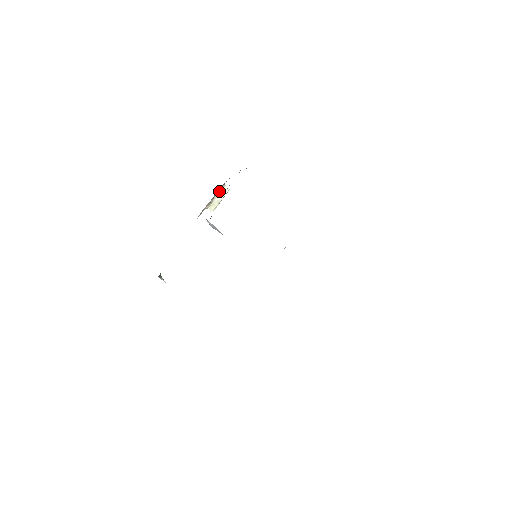
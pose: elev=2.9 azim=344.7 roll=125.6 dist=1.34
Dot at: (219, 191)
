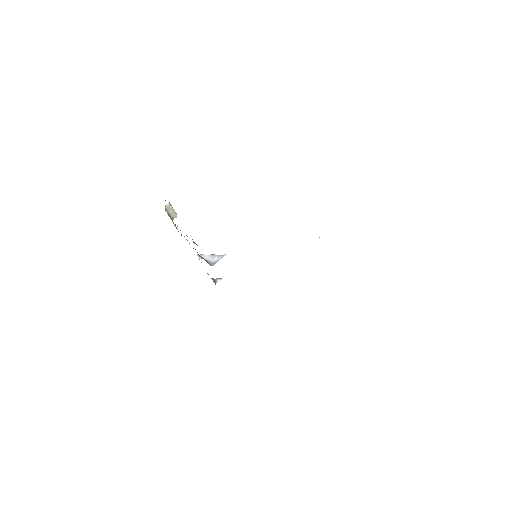
Dot at: (167, 211)
